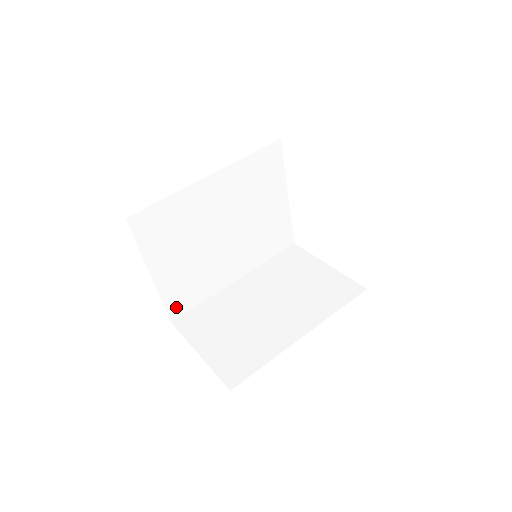
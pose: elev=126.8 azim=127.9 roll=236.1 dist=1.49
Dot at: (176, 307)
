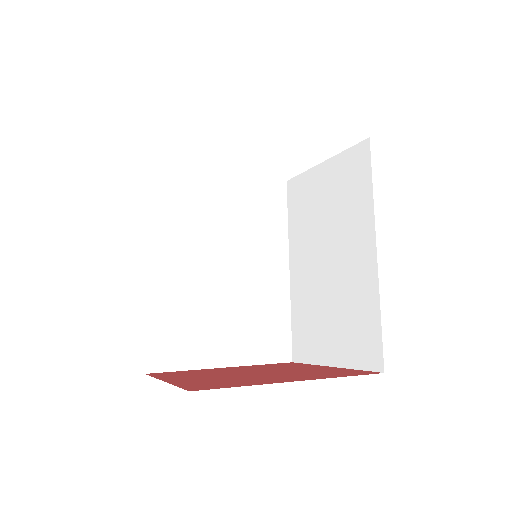
Dot at: (279, 351)
